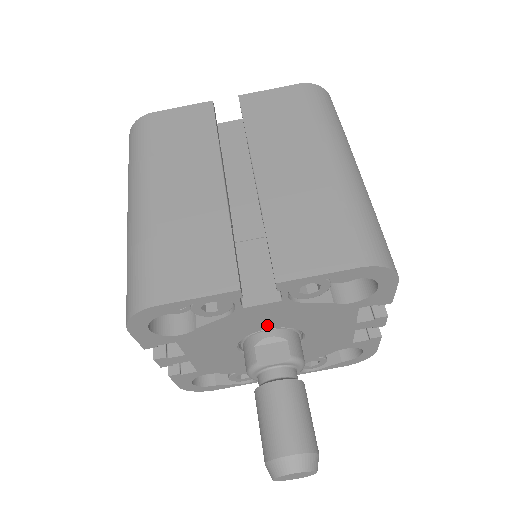
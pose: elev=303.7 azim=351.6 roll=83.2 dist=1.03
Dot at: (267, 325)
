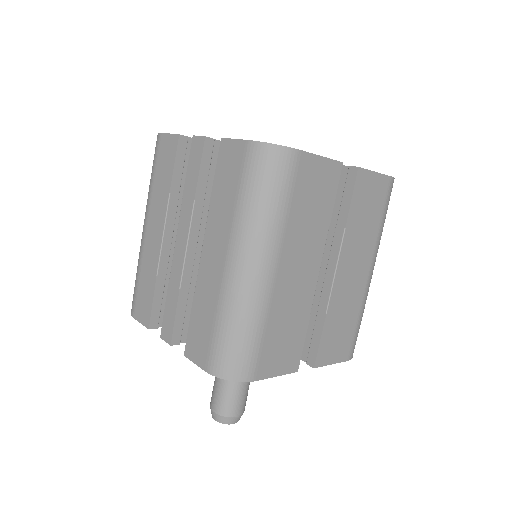
Dot at: occluded
